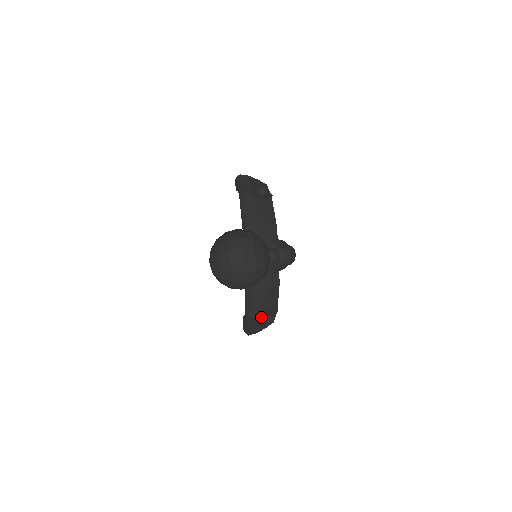
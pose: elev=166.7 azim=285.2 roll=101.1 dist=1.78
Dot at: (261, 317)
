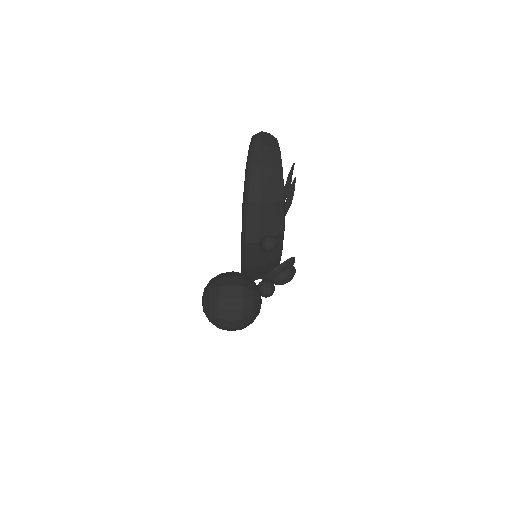
Dot at: occluded
